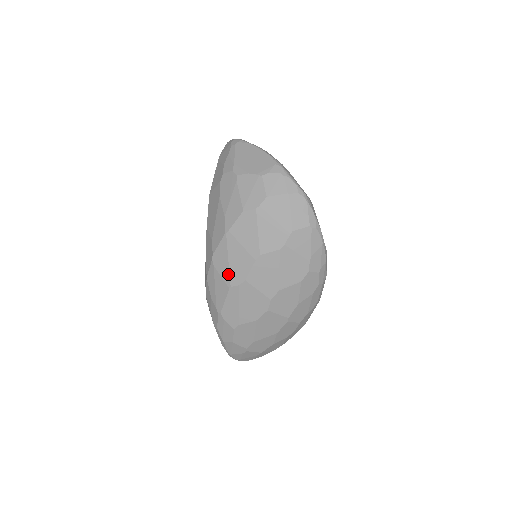
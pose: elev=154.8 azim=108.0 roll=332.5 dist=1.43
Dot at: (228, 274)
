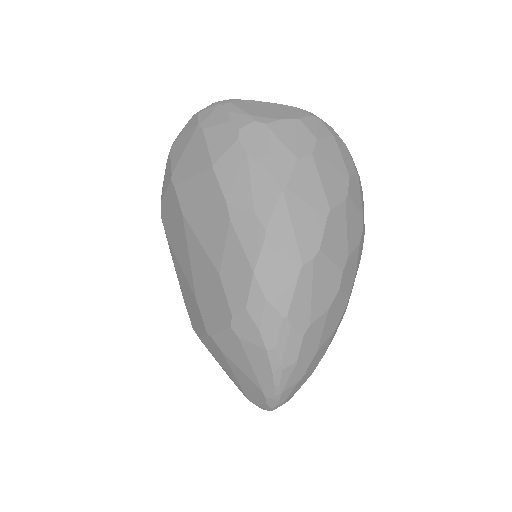
Dot at: (296, 248)
